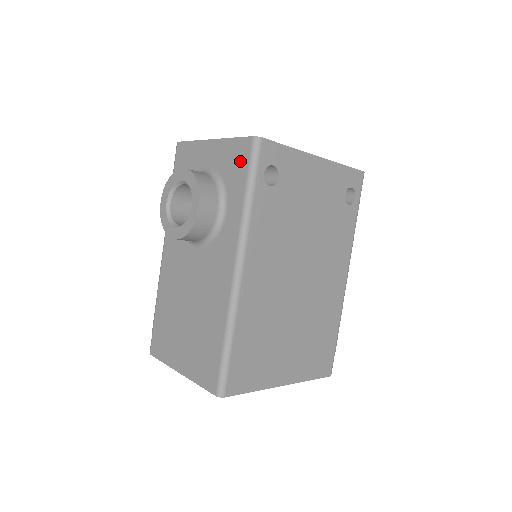
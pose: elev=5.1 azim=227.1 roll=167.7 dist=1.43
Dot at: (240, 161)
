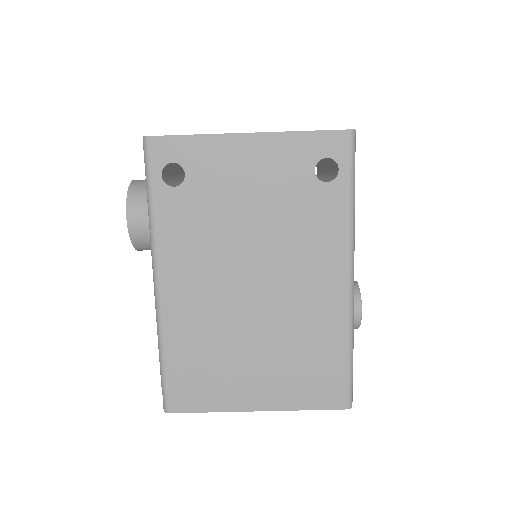
Dot at: occluded
